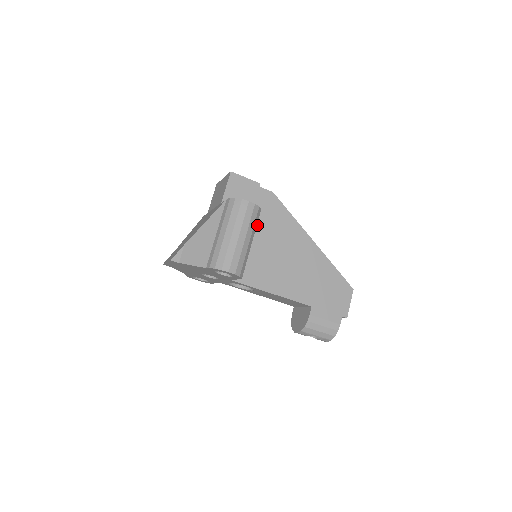
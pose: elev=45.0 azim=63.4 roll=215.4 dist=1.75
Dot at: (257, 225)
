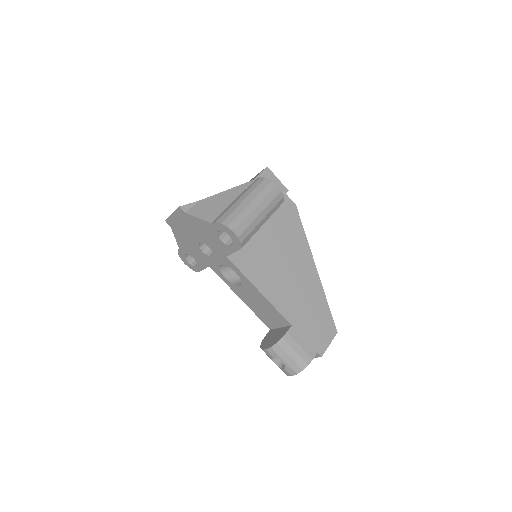
Dot at: (271, 223)
